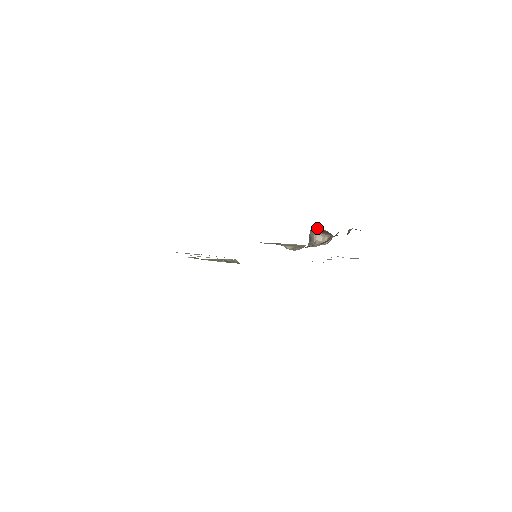
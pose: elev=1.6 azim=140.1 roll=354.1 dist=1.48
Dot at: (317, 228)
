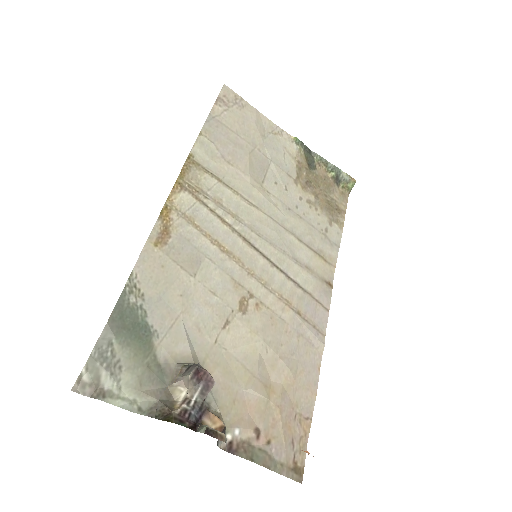
Dot at: (207, 371)
